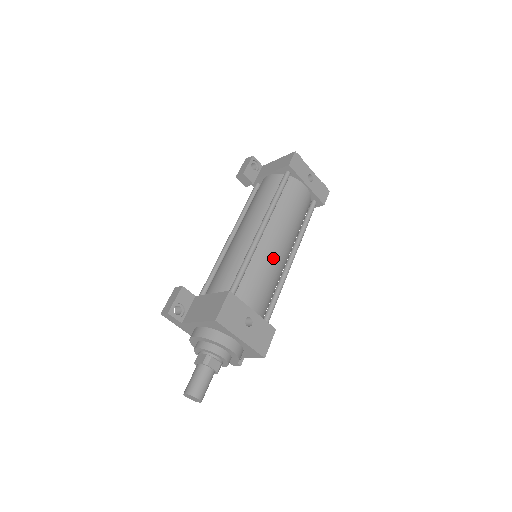
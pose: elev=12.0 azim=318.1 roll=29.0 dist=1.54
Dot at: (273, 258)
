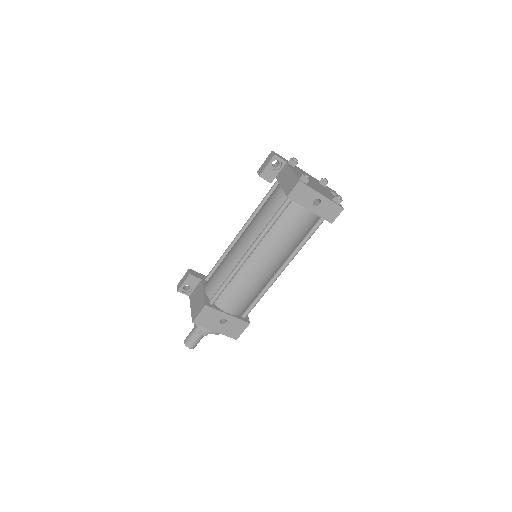
Dot at: (255, 277)
